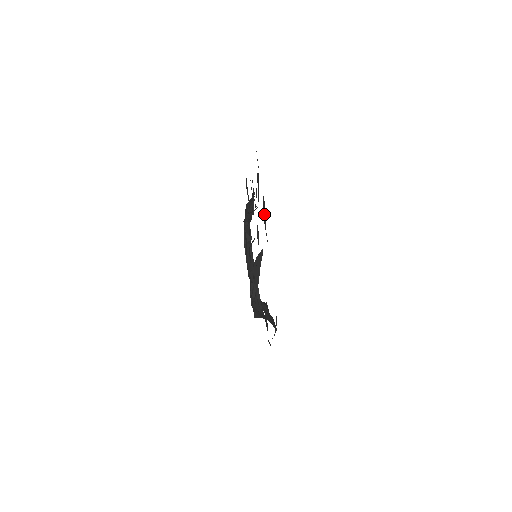
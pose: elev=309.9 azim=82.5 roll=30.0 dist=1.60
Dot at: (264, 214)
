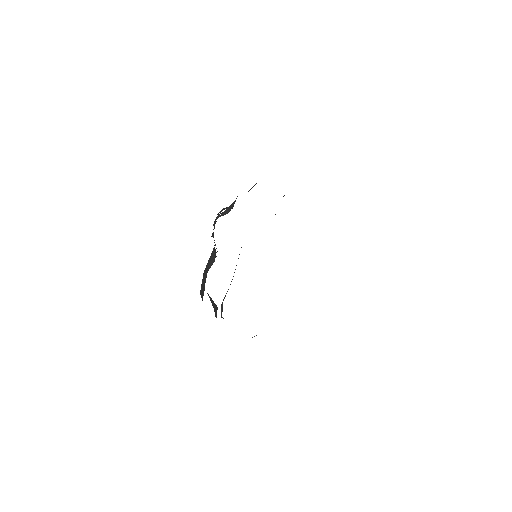
Dot at: occluded
